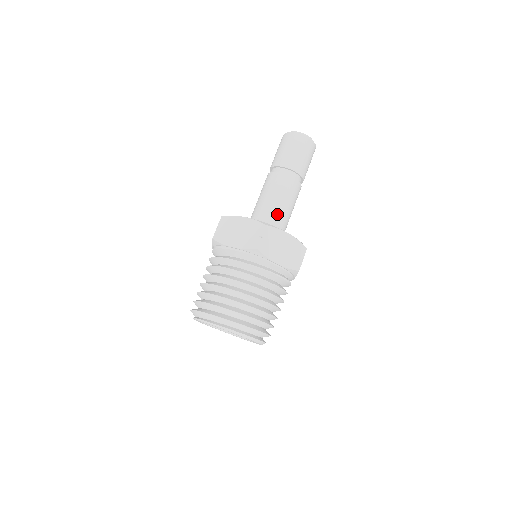
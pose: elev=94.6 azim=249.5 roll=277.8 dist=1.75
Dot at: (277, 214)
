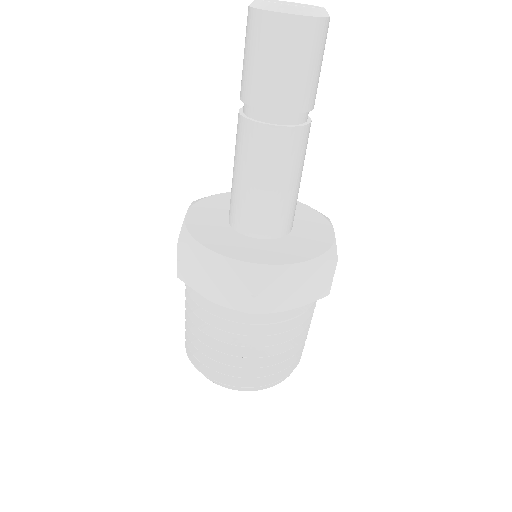
Dot at: (274, 206)
